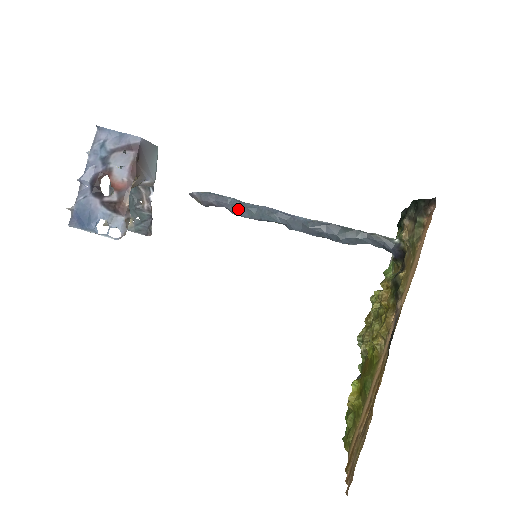
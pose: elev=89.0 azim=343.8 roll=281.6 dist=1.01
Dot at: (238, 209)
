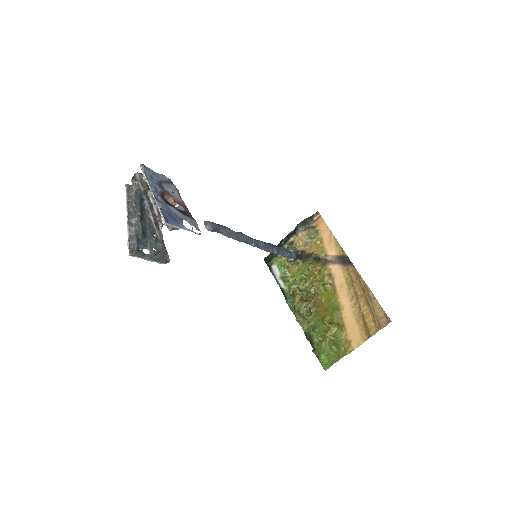
Dot at: (231, 233)
